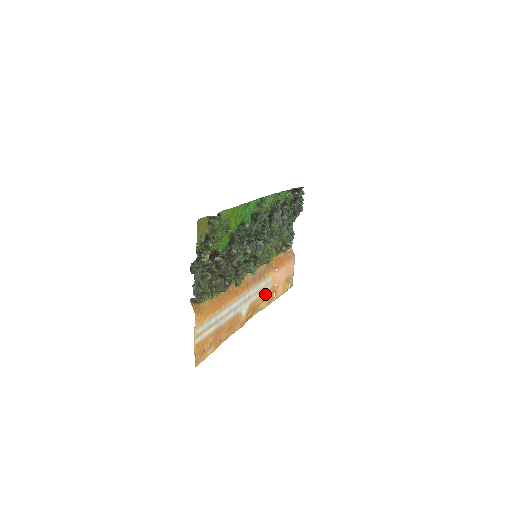
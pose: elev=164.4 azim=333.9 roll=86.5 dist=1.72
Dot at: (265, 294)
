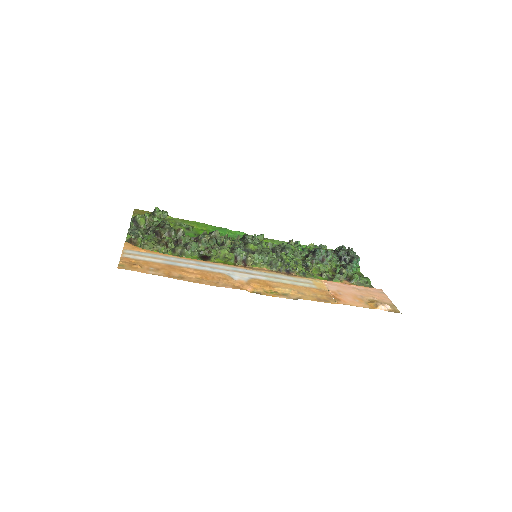
Dot at: (299, 288)
